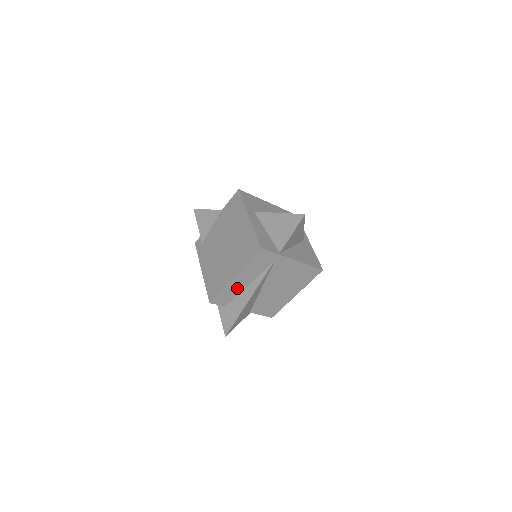
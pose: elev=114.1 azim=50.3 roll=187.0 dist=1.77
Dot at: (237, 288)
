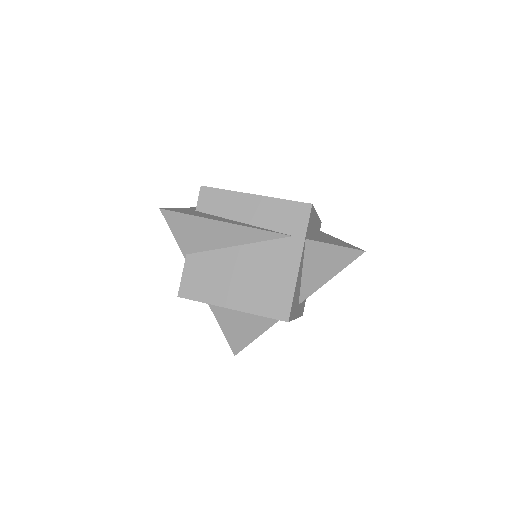
Dot at: (234, 210)
